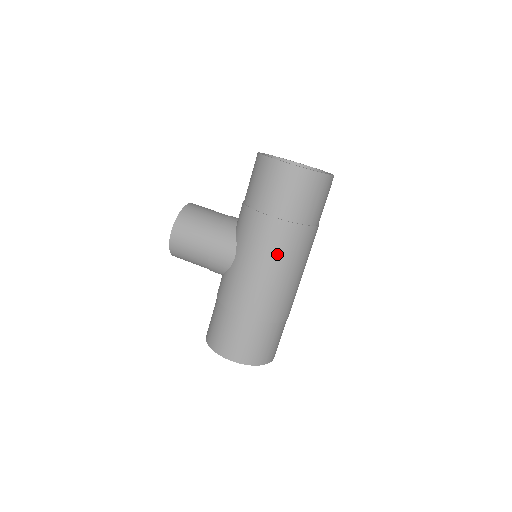
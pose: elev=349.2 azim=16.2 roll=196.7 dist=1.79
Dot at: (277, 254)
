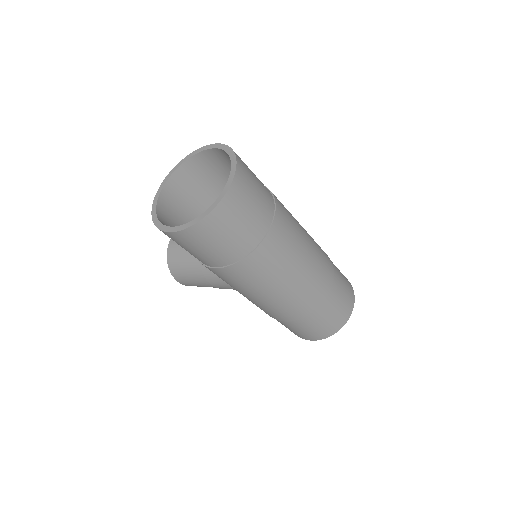
Dot at: (255, 285)
